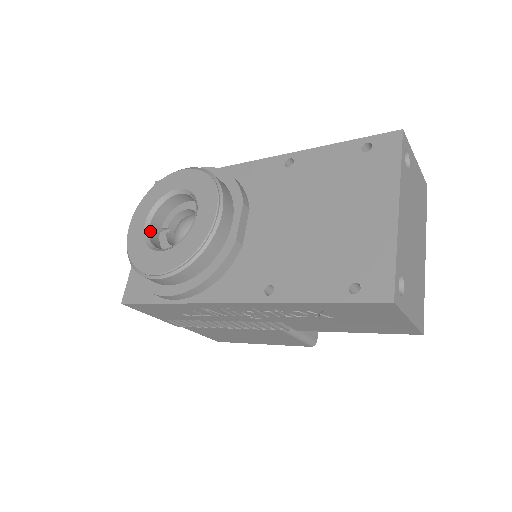
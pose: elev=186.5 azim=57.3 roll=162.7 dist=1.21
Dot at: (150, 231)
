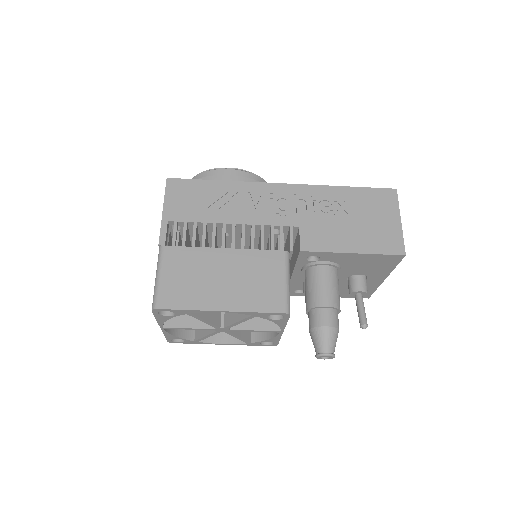
Dot at: occluded
